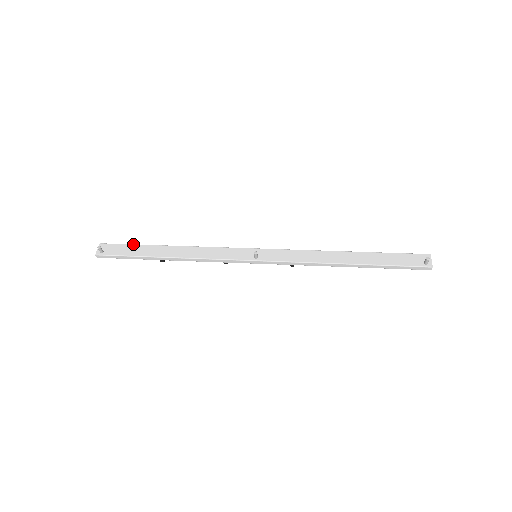
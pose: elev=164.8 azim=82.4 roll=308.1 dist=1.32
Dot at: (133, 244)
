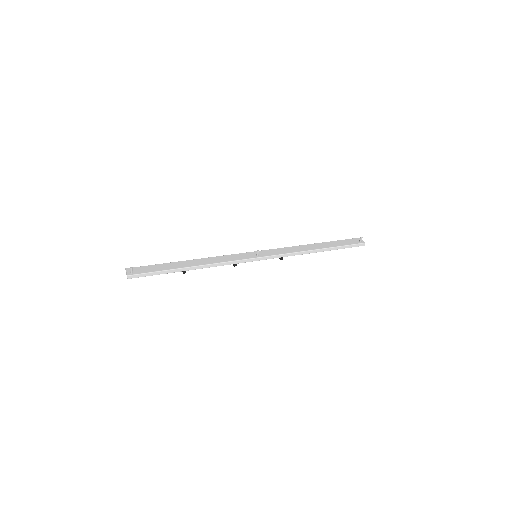
Dot at: (156, 264)
